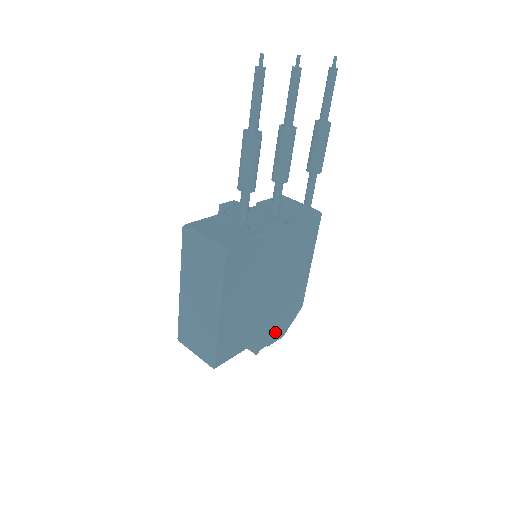
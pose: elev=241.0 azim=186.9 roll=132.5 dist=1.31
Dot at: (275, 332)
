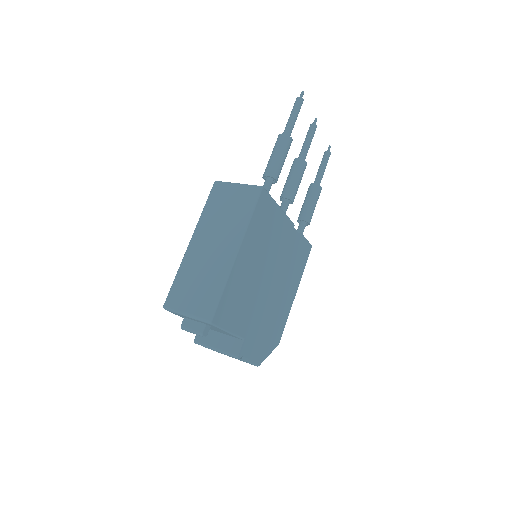
Dot at: (257, 348)
